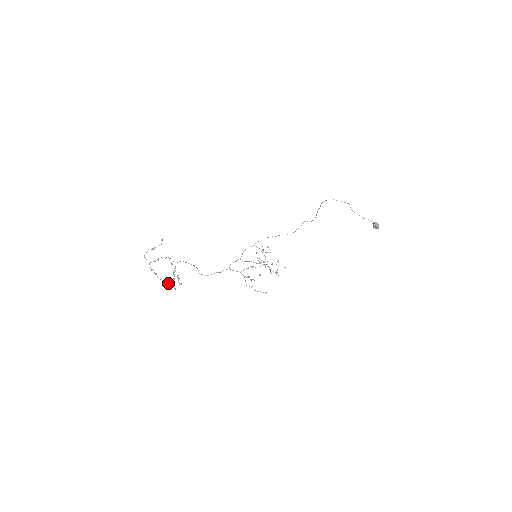
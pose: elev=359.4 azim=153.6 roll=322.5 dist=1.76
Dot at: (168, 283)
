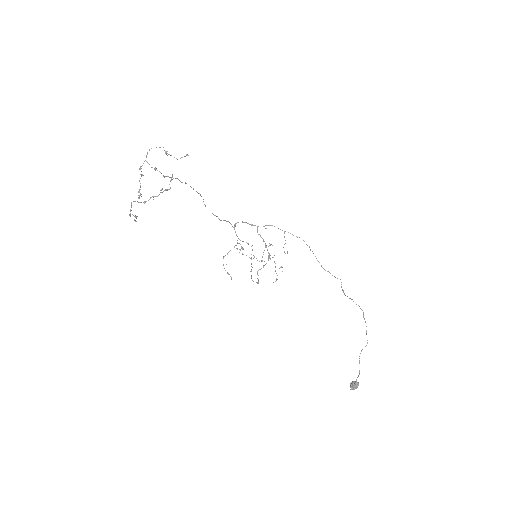
Dot at: occluded
